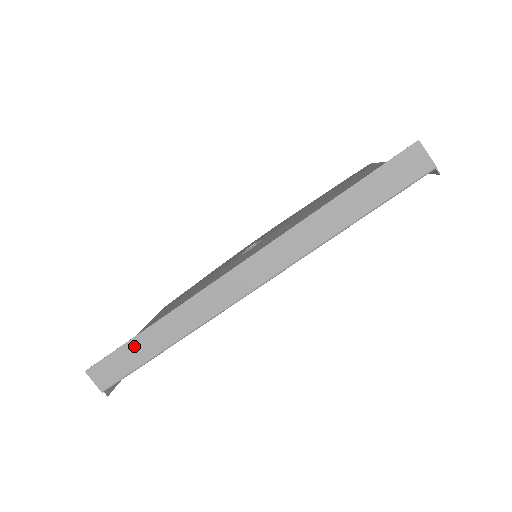
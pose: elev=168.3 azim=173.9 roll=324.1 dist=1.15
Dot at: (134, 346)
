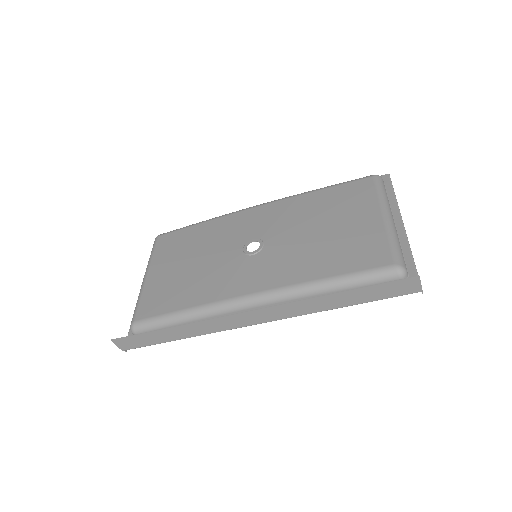
Dot at: (154, 335)
